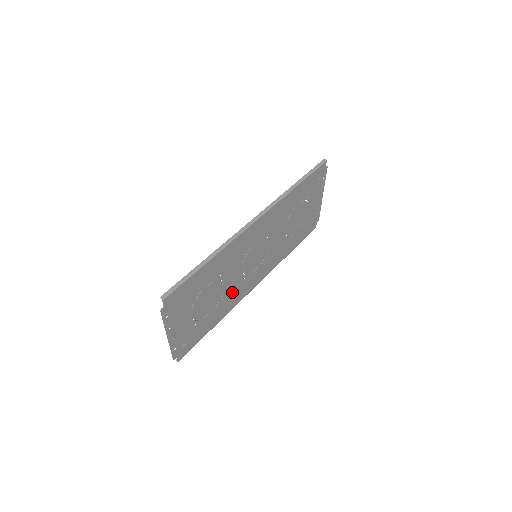
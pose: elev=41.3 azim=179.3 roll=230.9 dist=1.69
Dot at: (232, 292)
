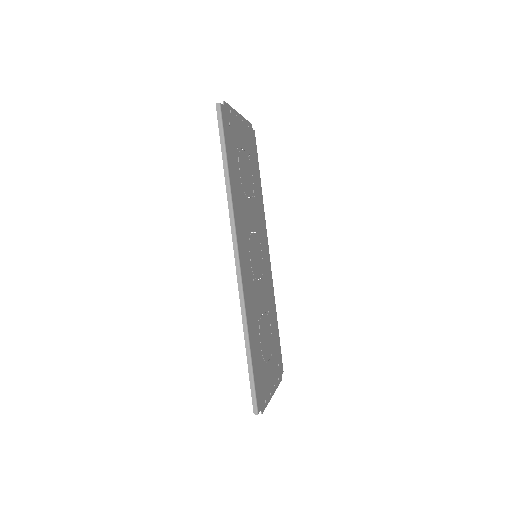
Dot at: (267, 295)
